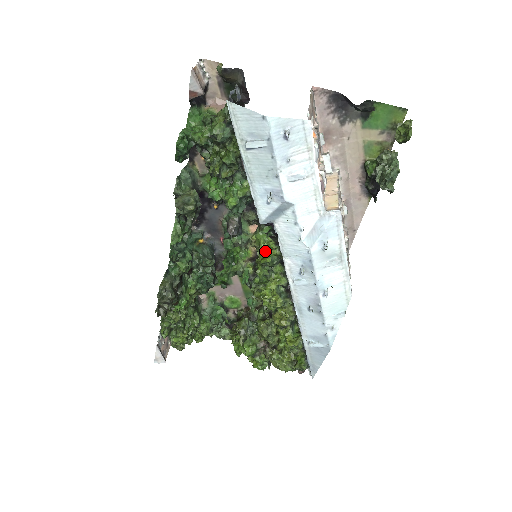
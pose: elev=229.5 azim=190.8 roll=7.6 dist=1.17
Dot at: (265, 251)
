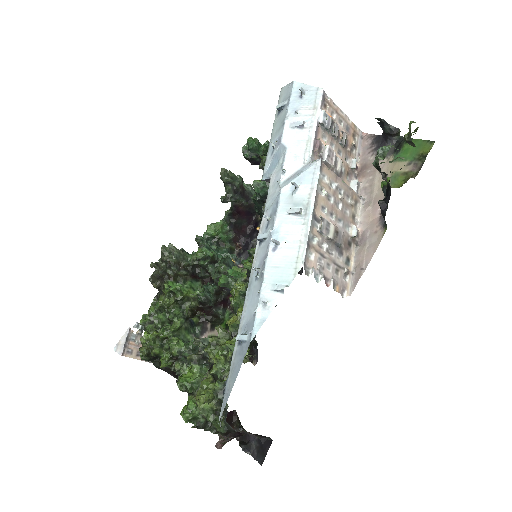
Dot at: occluded
